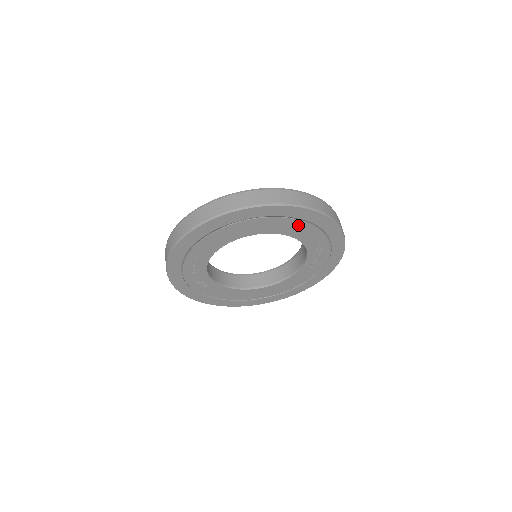
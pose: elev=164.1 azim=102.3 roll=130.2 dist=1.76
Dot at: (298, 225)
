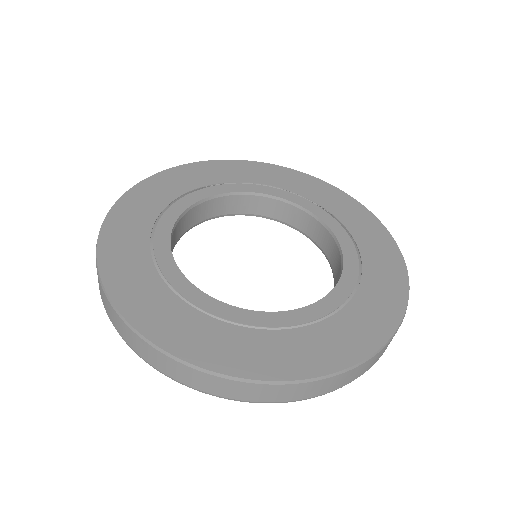
Dot at: occluded
